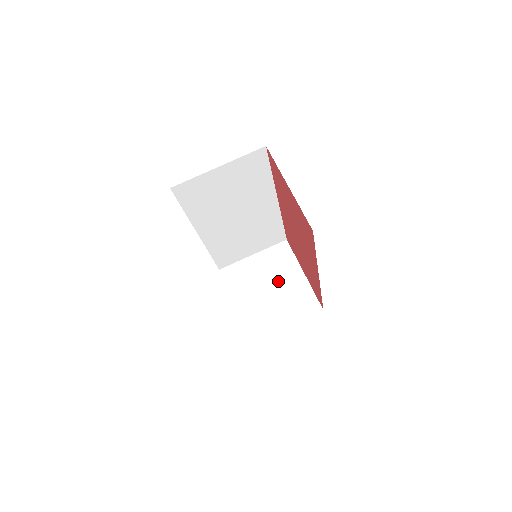
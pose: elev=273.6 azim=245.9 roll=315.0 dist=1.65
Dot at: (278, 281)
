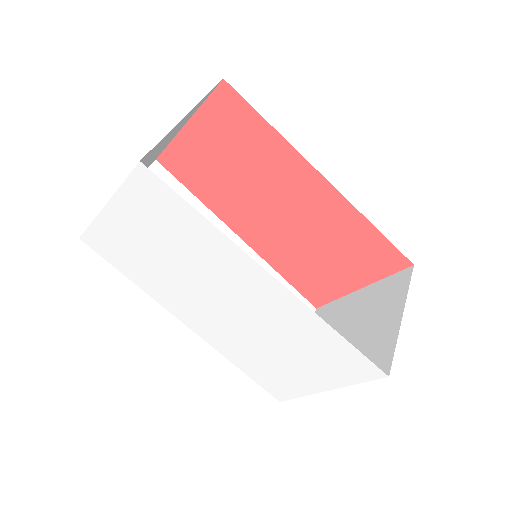
Dot at: (345, 322)
